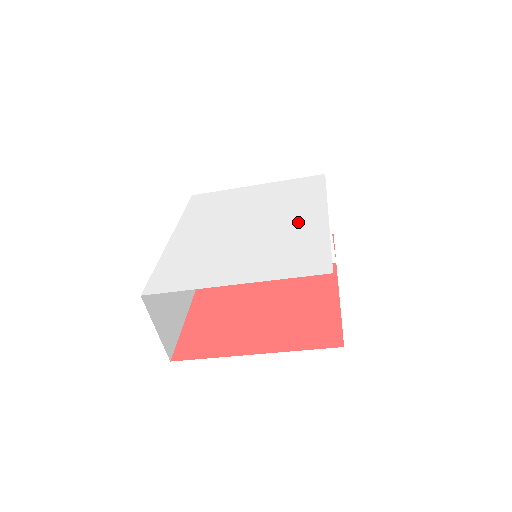
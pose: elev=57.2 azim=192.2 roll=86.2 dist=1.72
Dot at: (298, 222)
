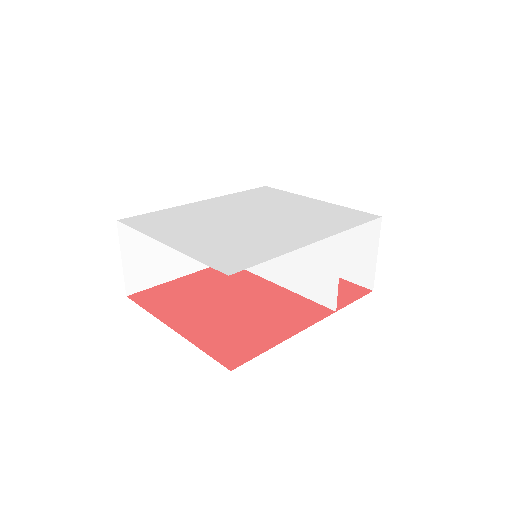
Dot at: (286, 234)
